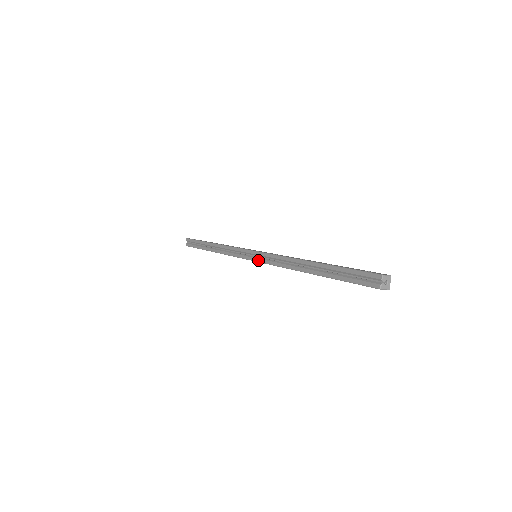
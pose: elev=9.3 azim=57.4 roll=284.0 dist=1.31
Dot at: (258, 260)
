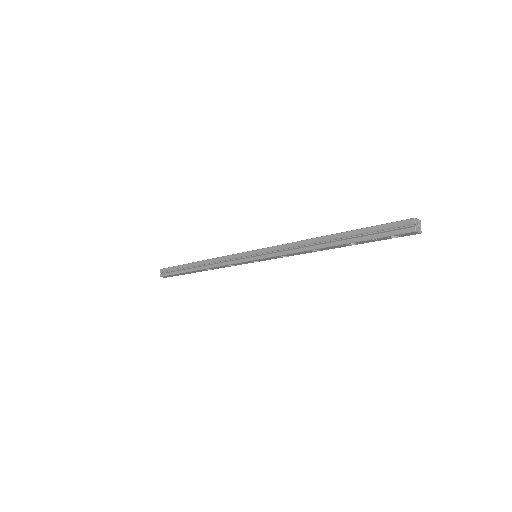
Dot at: (261, 257)
